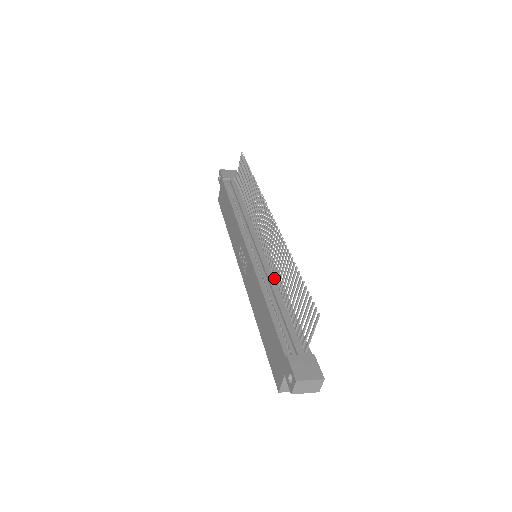
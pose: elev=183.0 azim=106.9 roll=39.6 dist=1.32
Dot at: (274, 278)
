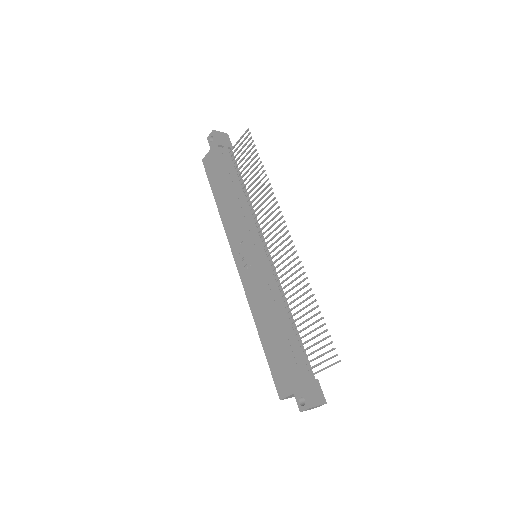
Dot at: (279, 292)
